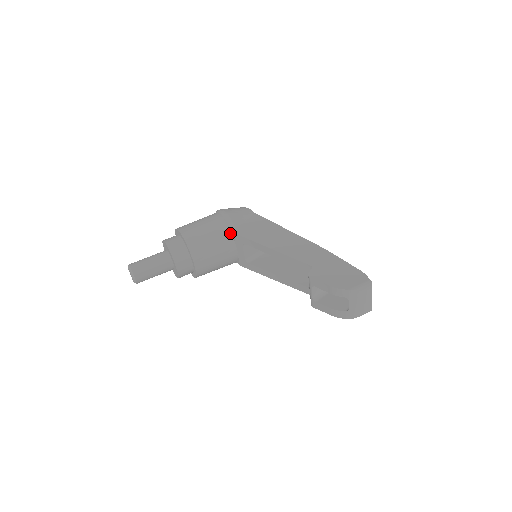
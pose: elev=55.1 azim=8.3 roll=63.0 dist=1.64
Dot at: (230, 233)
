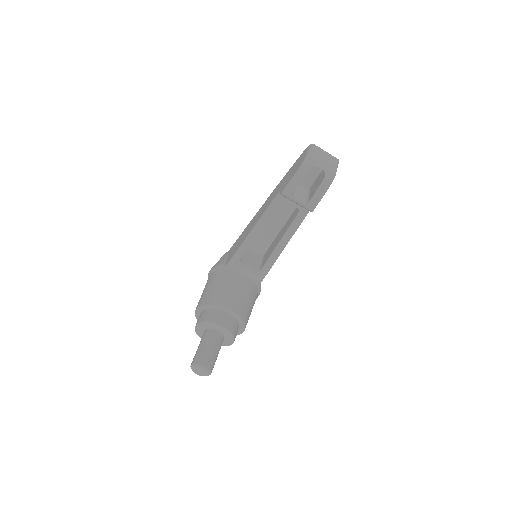
Dot at: (226, 270)
